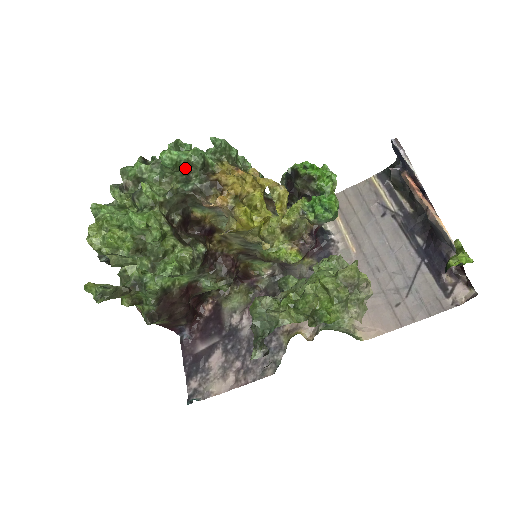
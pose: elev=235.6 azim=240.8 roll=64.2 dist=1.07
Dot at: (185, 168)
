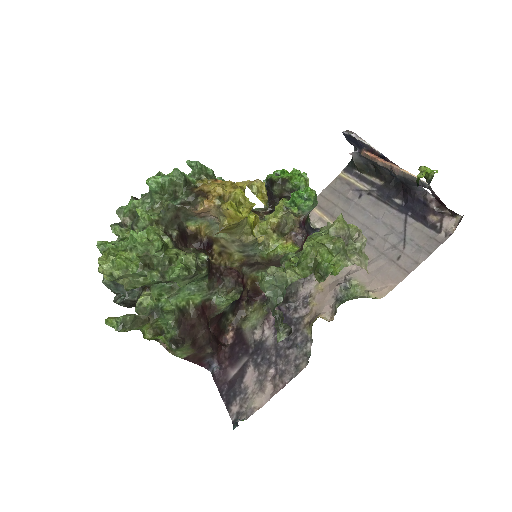
Dot at: (171, 189)
